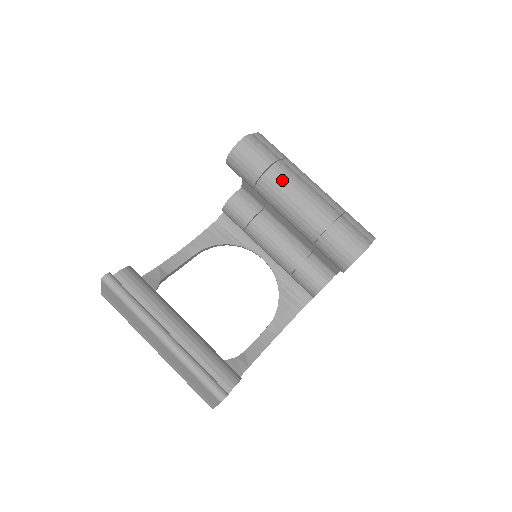
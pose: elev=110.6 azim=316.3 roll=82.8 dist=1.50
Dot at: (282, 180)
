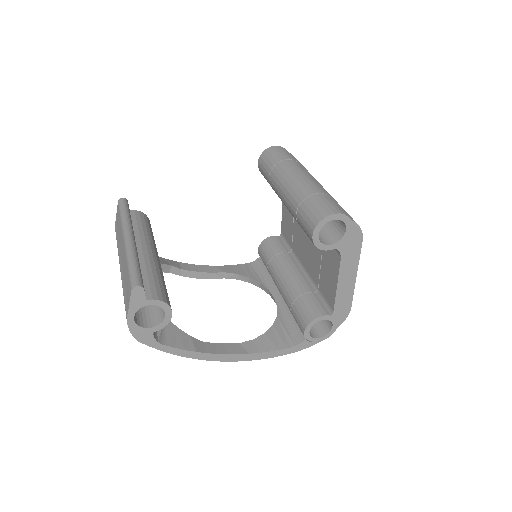
Dot at: (290, 167)
